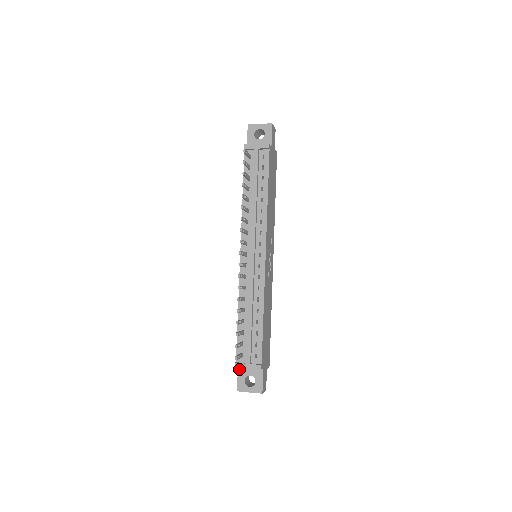
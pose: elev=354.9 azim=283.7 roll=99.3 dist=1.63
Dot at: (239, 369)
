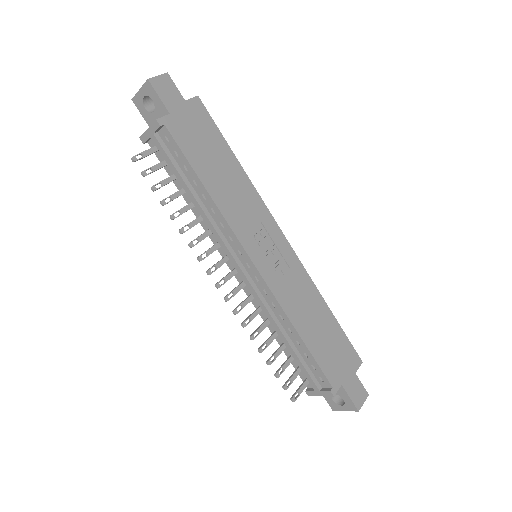
Dot at: occluded
